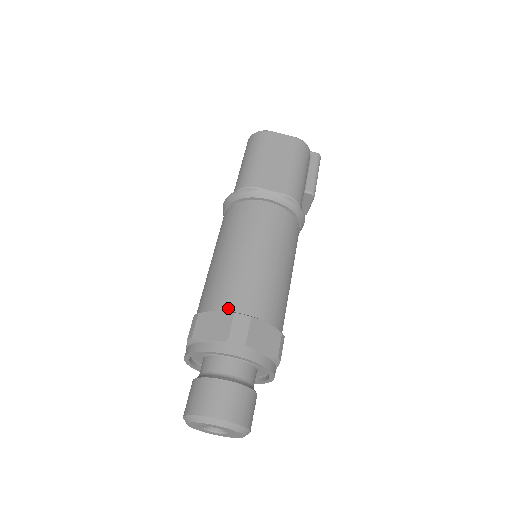
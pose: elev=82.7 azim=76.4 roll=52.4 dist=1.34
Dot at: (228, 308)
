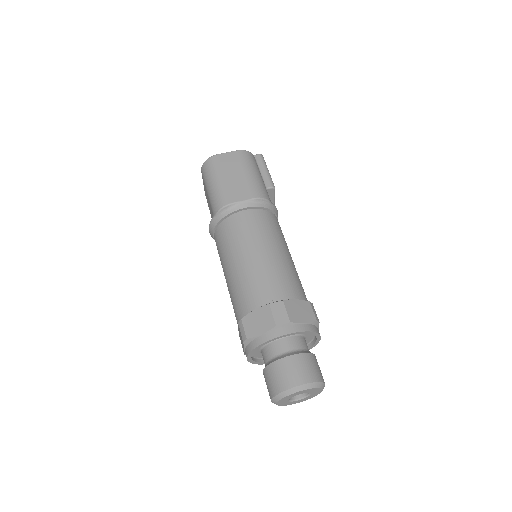
Dot at: (262, 303)
